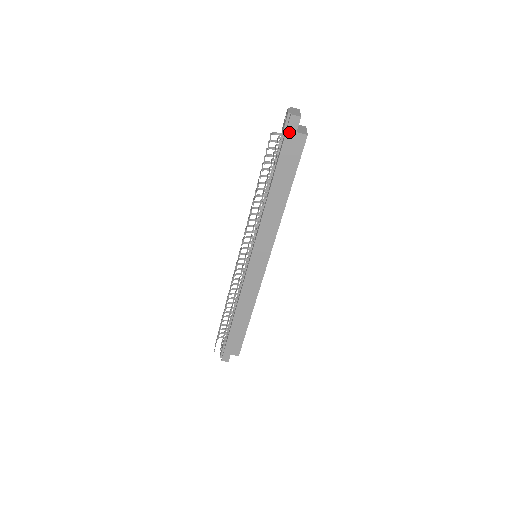
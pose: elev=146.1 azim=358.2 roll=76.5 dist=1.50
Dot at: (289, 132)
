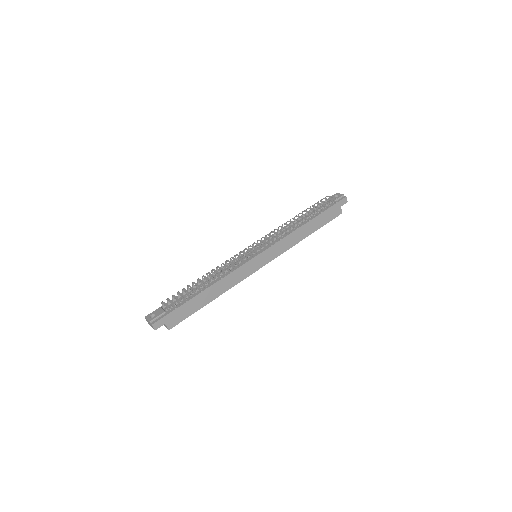
Dot at: (339, 203)
